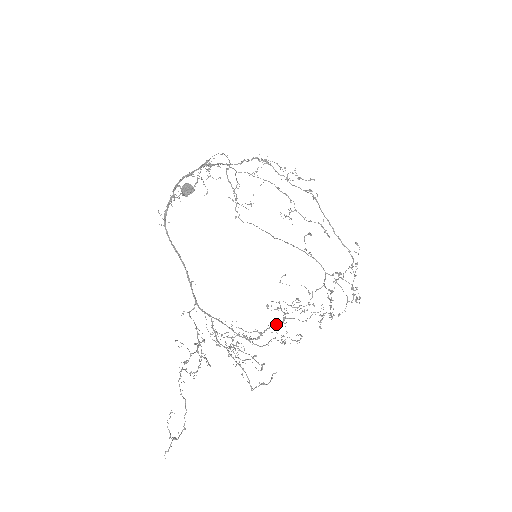
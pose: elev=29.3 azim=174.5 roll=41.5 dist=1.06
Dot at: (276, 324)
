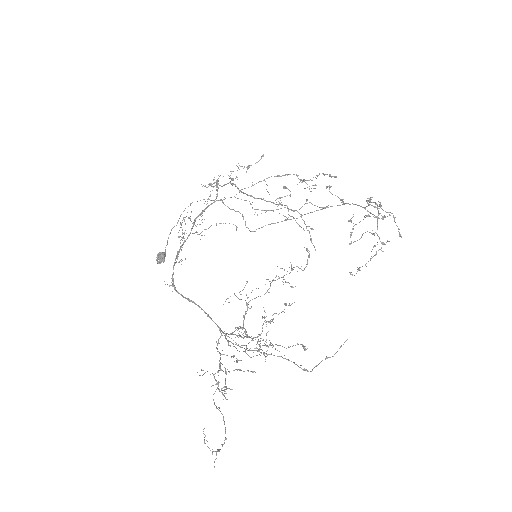
Dot at: (245, 313)
